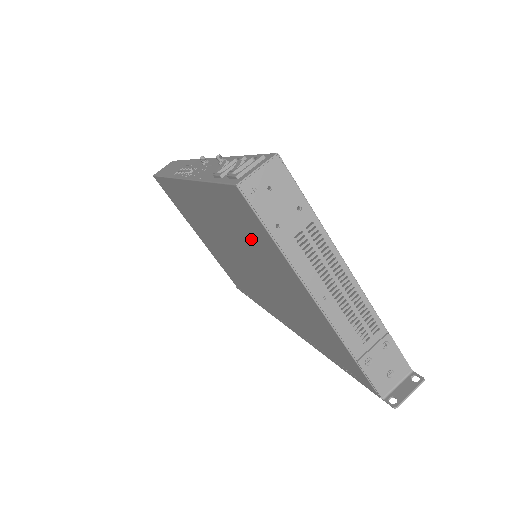
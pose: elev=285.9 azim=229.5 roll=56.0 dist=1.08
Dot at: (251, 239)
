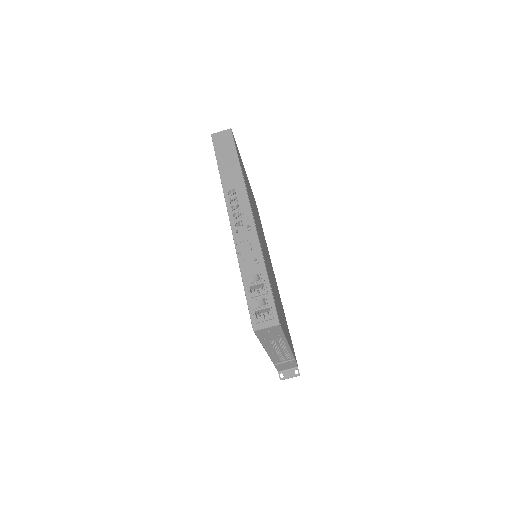
Dot at: occluded
